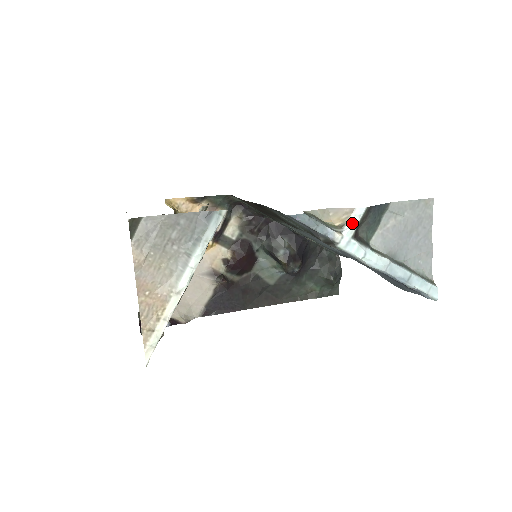
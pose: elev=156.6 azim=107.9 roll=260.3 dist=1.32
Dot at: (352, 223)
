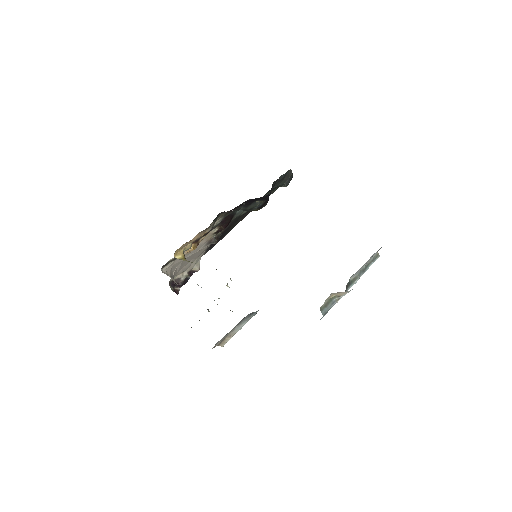
Dot at: occluded
